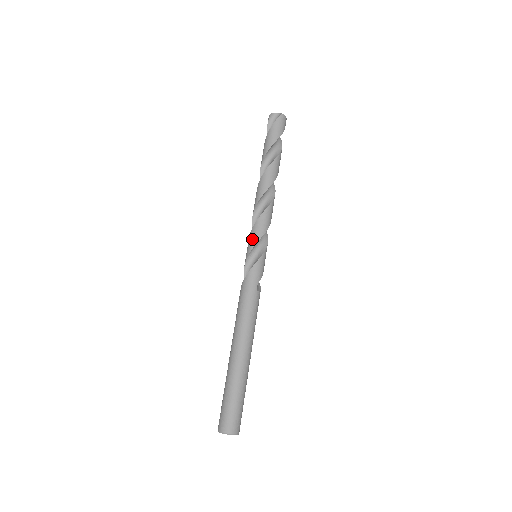
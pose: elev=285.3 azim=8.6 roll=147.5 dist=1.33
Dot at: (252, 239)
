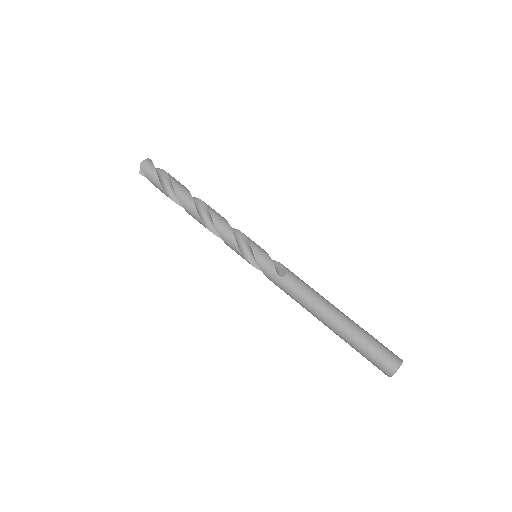
Dot at: occluded
